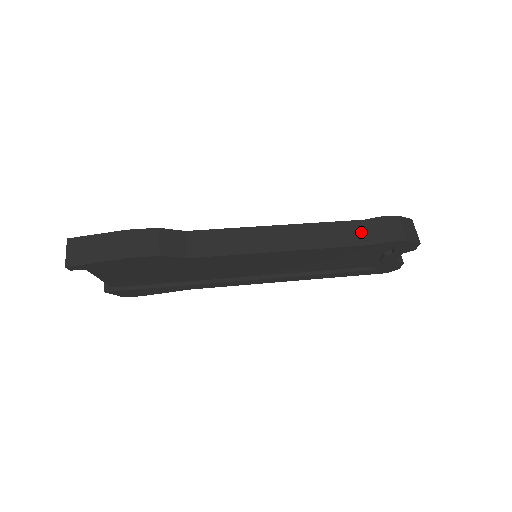
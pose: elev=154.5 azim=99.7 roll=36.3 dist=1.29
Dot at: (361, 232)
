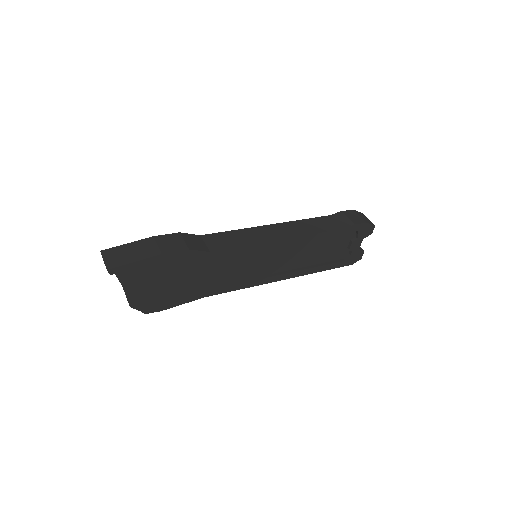
Dot at: (332, 222)
